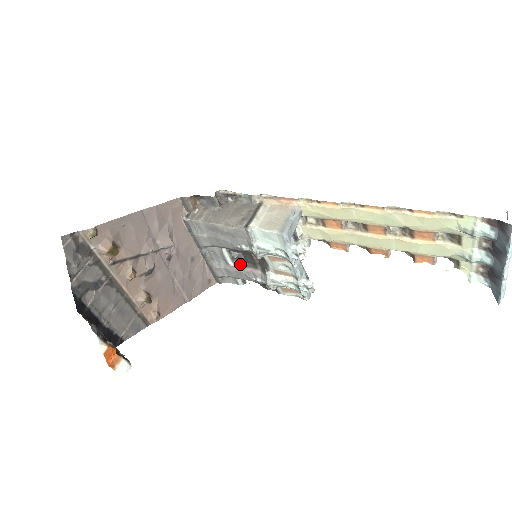
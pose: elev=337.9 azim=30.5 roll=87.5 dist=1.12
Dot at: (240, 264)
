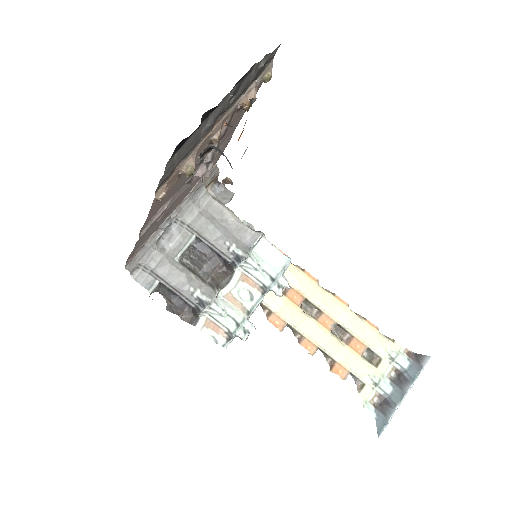
Dot at: (187, 266)
